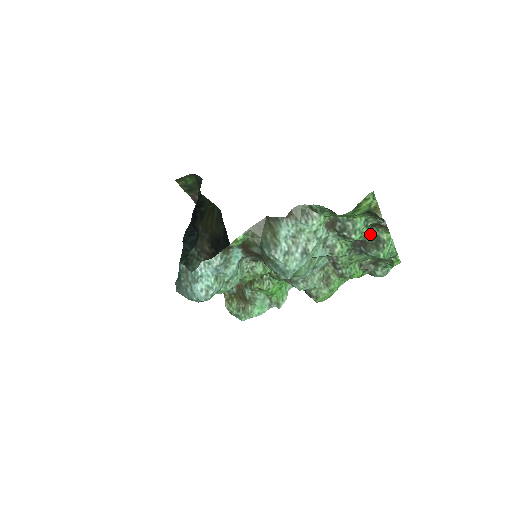
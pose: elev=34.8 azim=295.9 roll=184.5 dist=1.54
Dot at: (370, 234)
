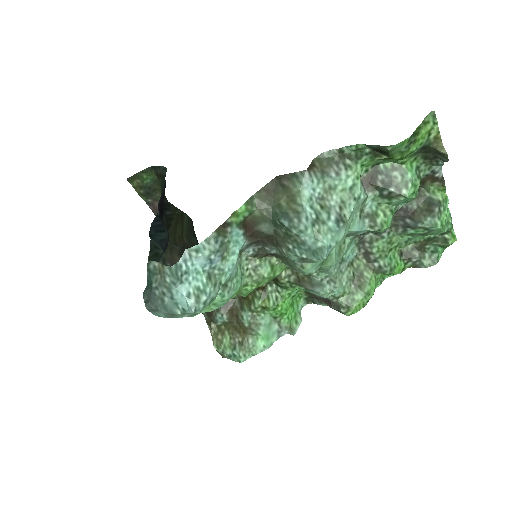
Dot at: (417, 197)
